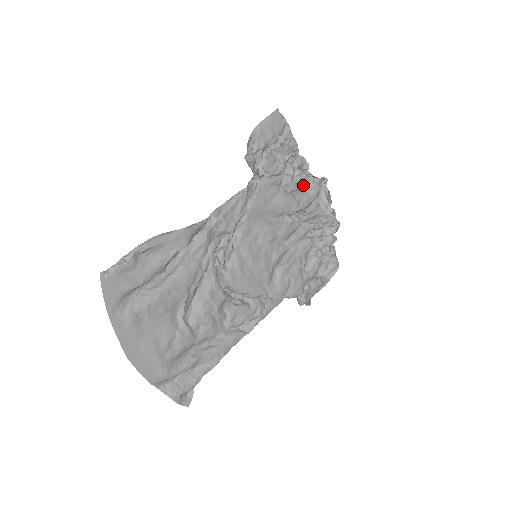
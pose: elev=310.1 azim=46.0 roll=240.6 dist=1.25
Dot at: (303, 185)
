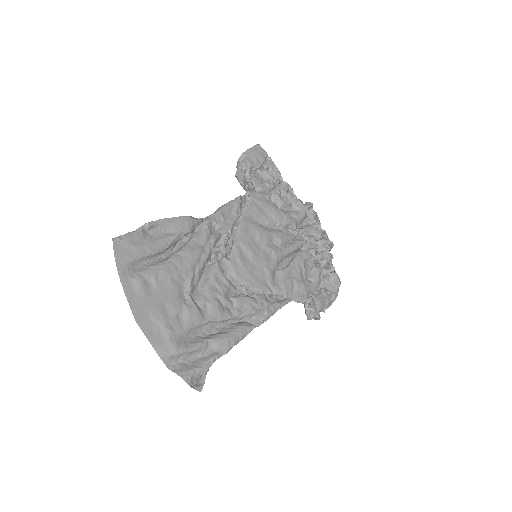
Dot at: (291, 205)
